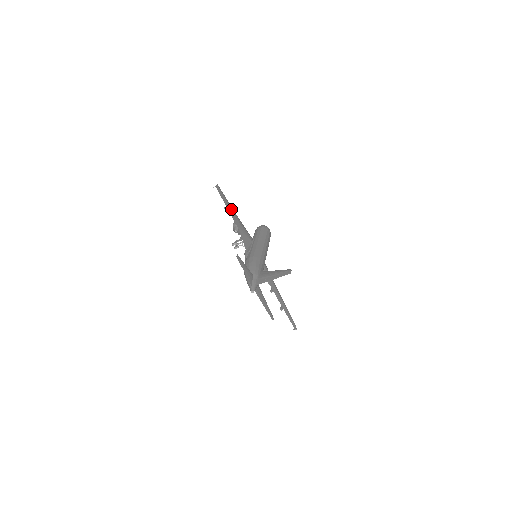
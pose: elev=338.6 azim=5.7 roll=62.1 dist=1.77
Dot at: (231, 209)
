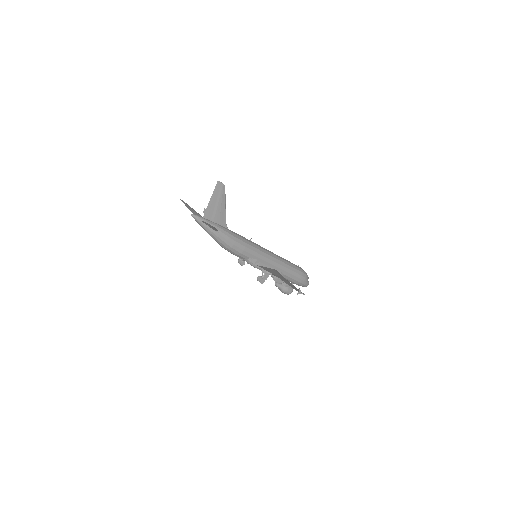
Dot at: occluded
